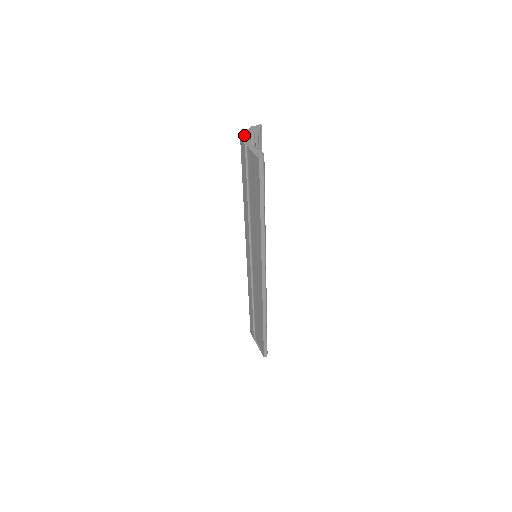
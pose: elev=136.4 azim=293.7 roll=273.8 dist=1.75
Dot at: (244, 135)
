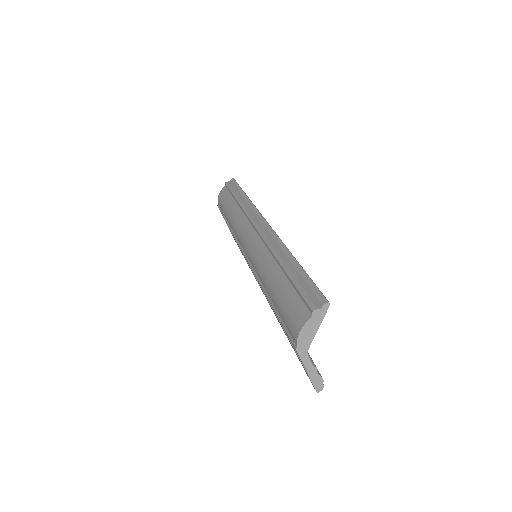
Dot at: (302, 339)
